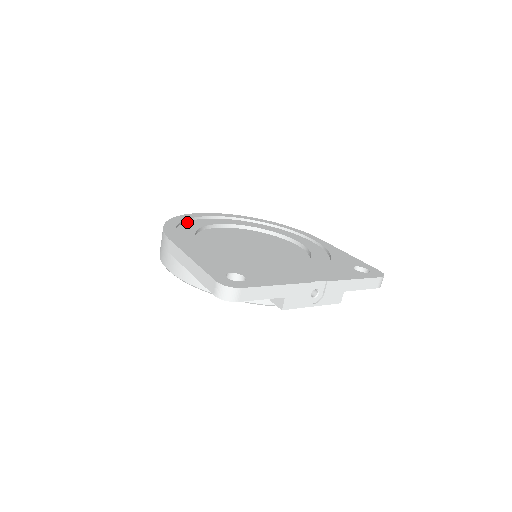
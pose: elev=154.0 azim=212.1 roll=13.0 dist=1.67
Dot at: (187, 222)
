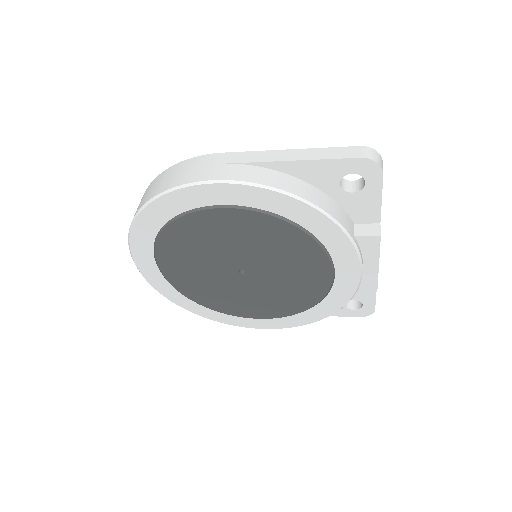
Dot at: occluded
